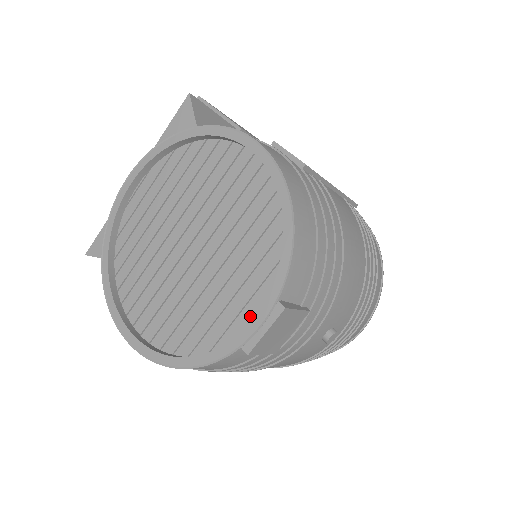
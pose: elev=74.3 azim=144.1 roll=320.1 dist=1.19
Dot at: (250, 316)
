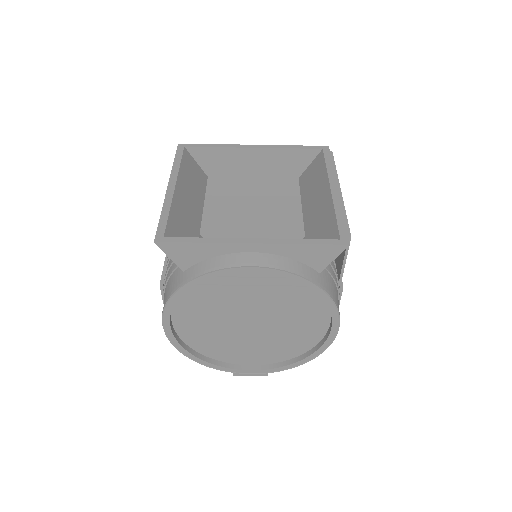
Dot at: (248, 362)
